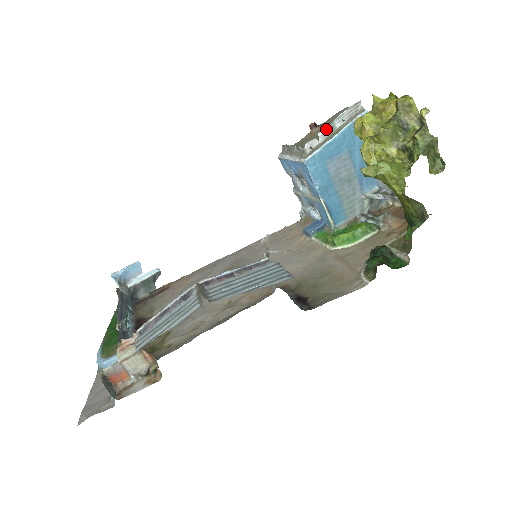
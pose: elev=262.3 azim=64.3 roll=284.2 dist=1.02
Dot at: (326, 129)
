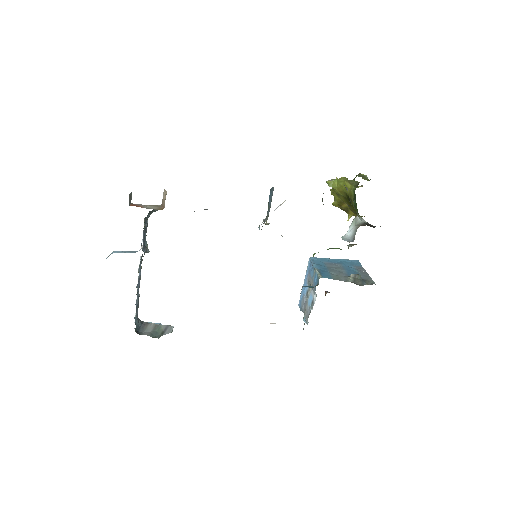
Dot at: occluded
